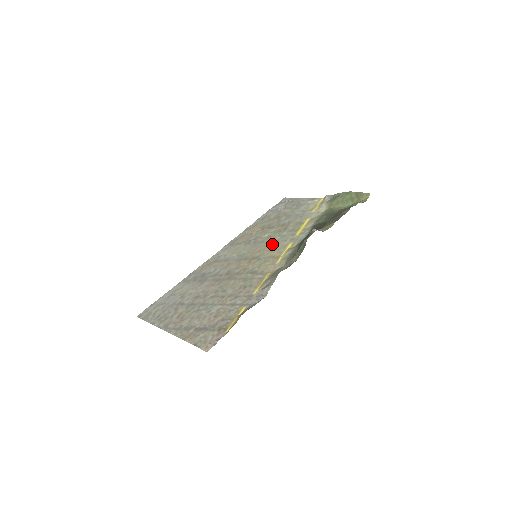
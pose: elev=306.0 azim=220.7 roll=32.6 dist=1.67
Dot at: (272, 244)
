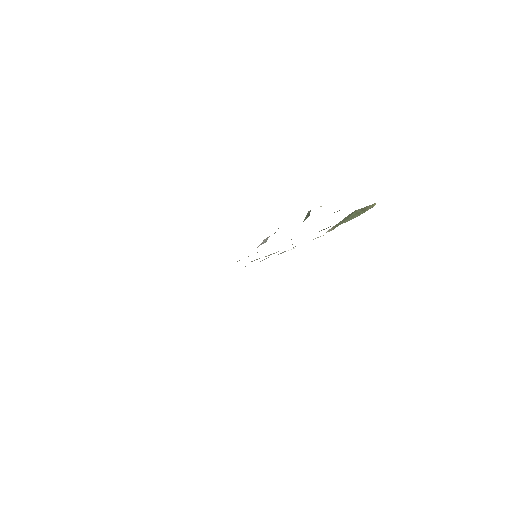
Dot at: occluded
